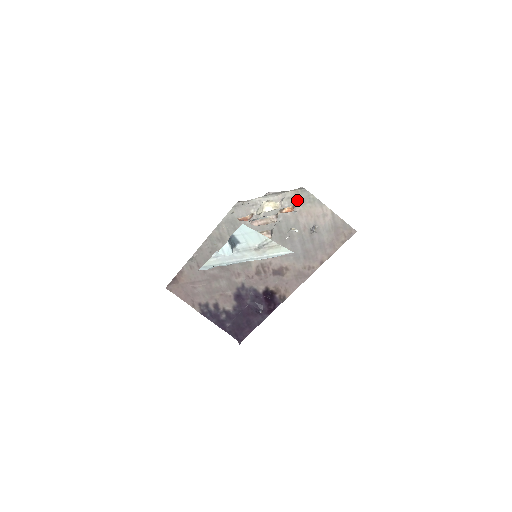
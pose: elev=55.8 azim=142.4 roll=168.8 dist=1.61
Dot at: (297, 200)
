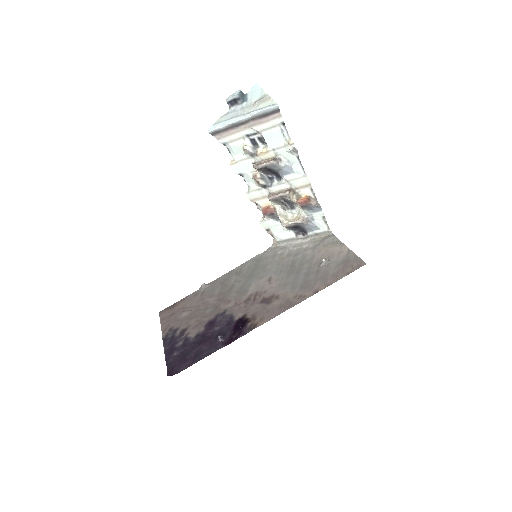
Dot at: (322, 242)
